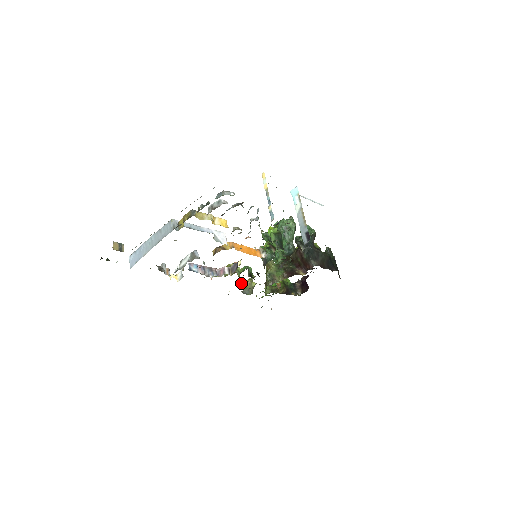
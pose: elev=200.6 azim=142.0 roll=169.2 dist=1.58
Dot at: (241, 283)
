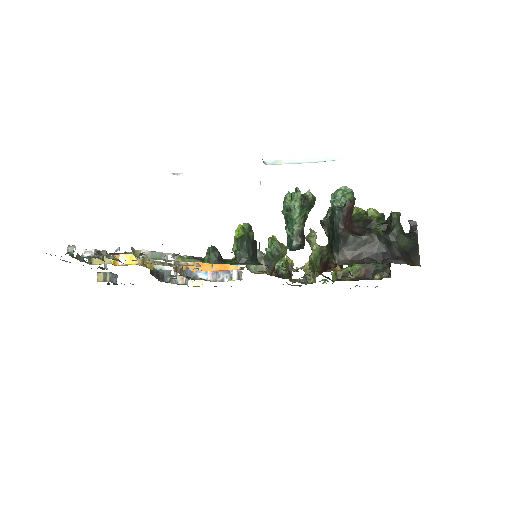
Dot at: occluded
